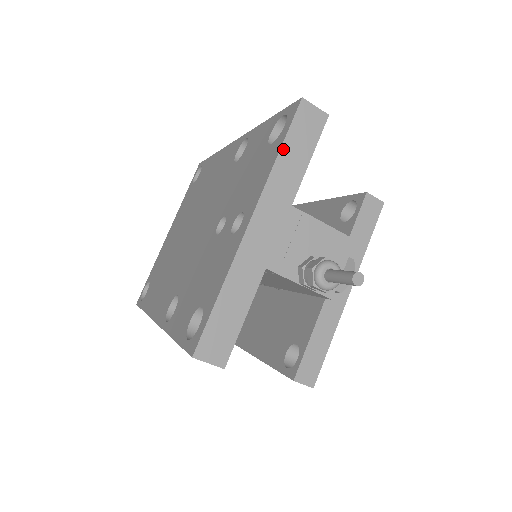
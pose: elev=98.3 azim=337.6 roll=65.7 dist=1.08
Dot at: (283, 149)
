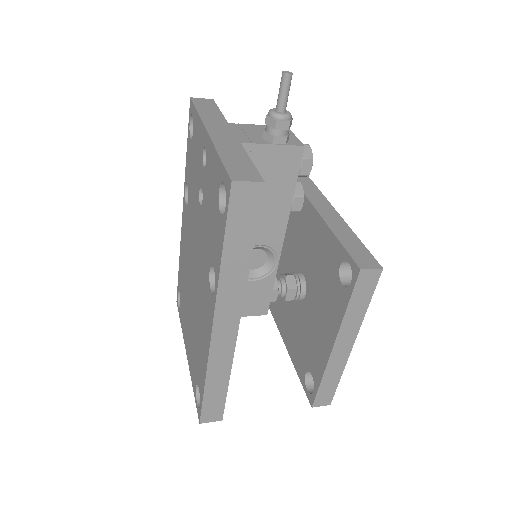
Dot at: (198, 110)
